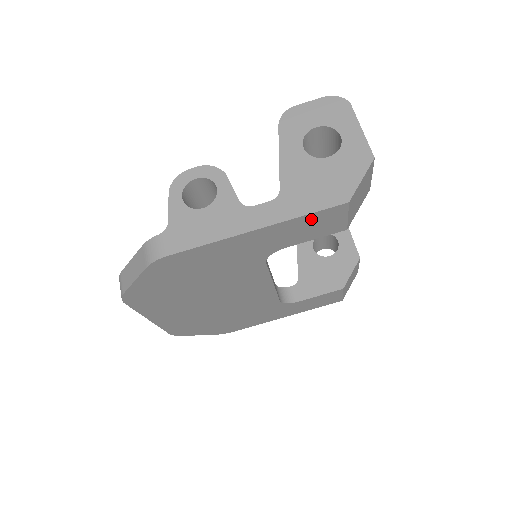
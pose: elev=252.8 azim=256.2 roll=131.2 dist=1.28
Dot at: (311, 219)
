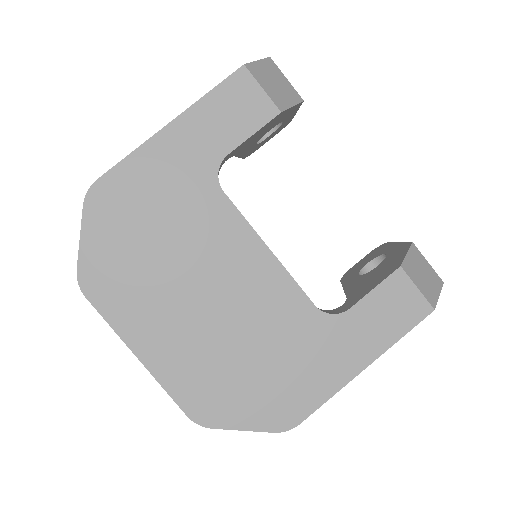
Dot at: (222, 98)
